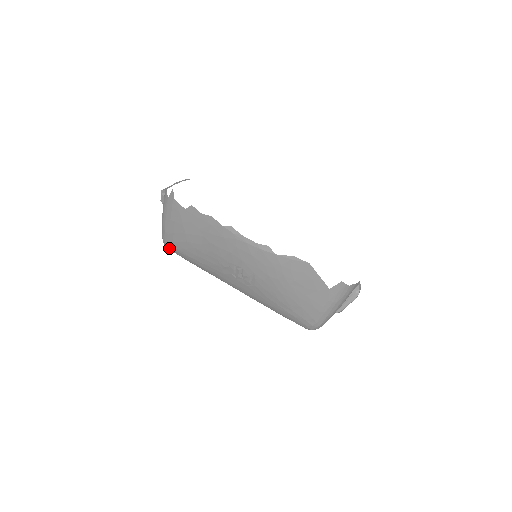
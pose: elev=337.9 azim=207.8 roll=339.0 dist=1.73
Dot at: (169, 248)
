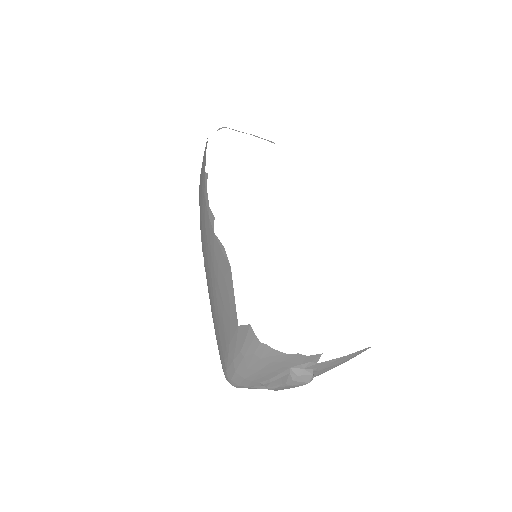
Dot at: occluded
